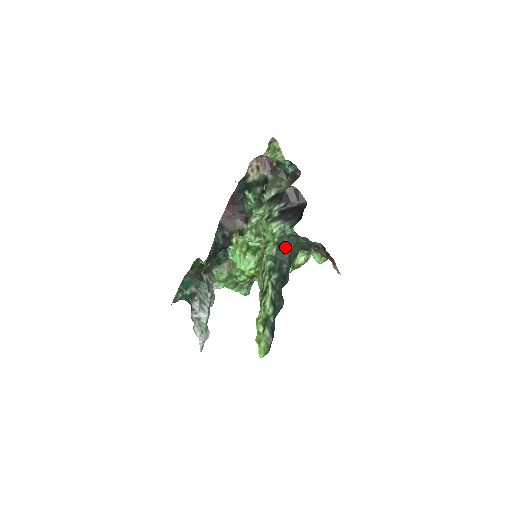
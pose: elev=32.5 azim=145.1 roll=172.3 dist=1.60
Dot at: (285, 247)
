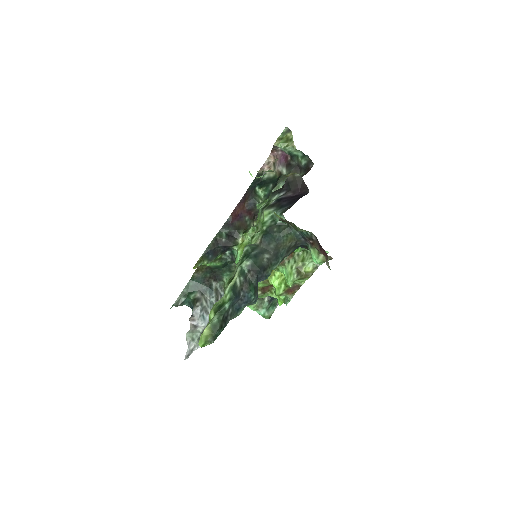
Dot at: (273, 236)
